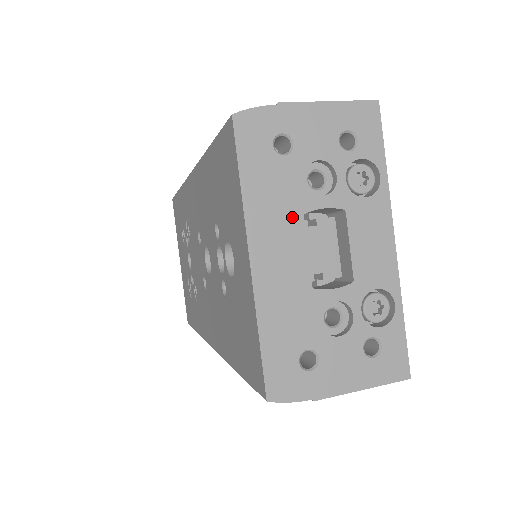
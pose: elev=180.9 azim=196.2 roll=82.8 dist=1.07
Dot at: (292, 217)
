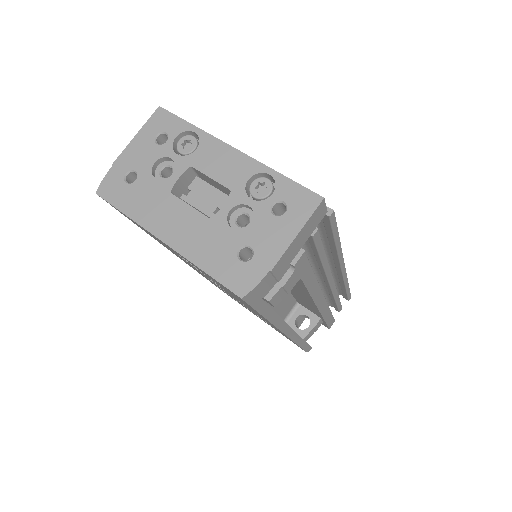
Dot at: (166, 200)
